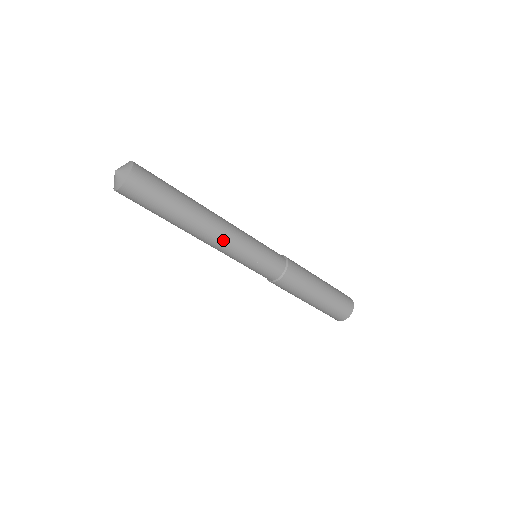
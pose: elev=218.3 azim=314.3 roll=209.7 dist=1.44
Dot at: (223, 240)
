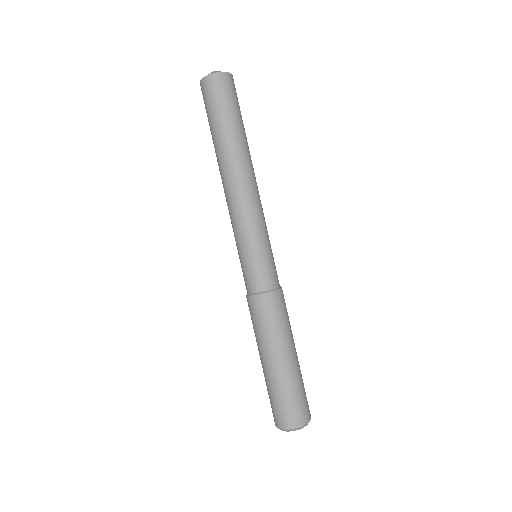
Dot at: (250, 196)
